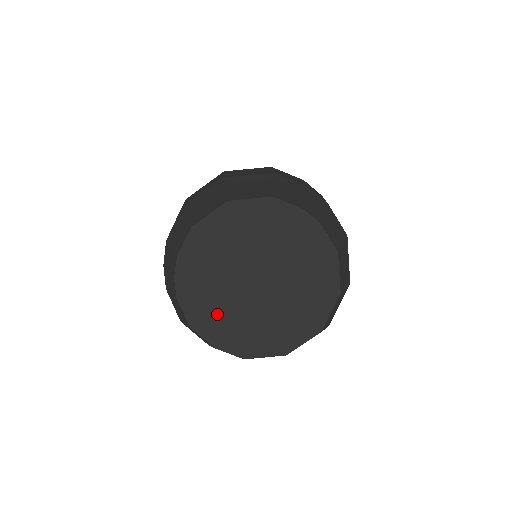
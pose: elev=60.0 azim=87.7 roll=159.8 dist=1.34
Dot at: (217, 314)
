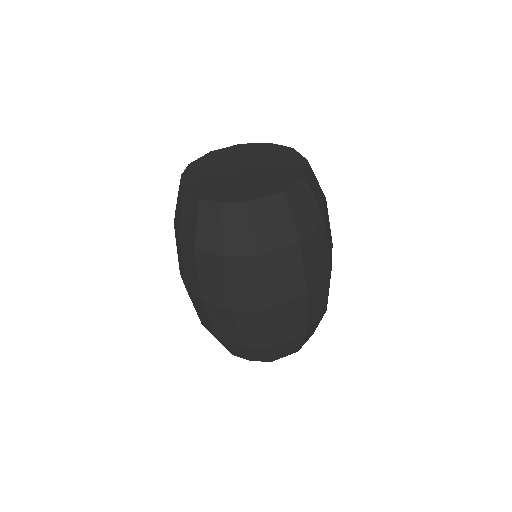
Dot at: (218, 188)
